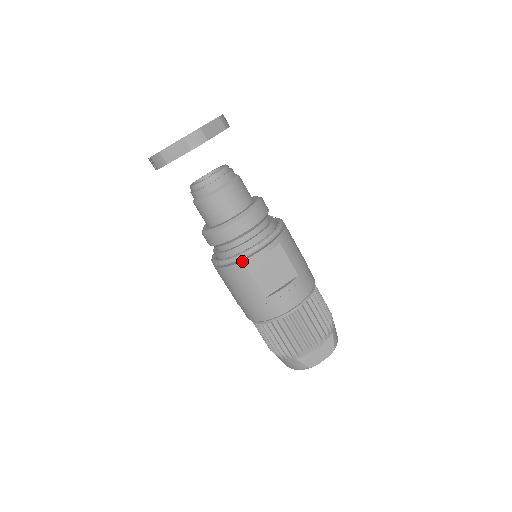
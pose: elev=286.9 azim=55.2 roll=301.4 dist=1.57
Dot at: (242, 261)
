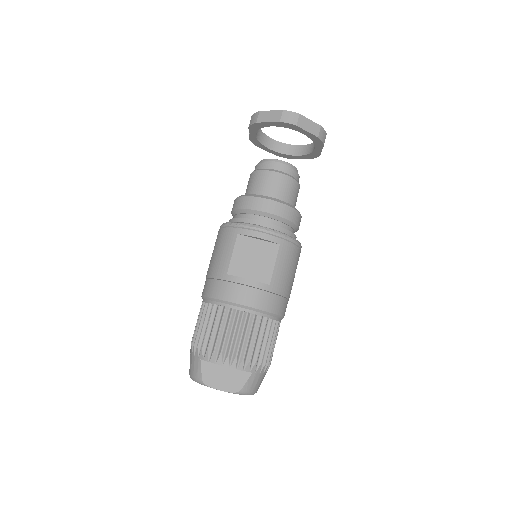
Dot at: (239, 228)
